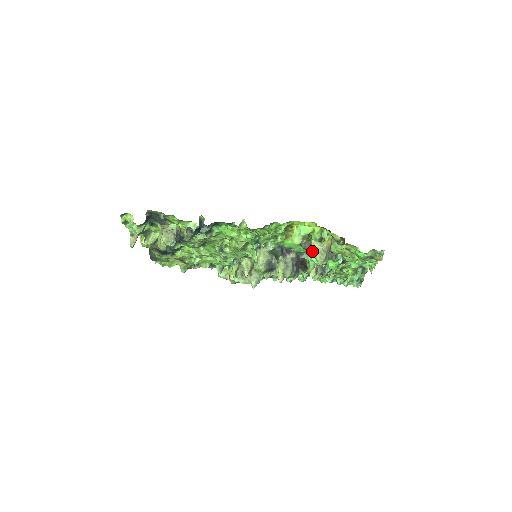
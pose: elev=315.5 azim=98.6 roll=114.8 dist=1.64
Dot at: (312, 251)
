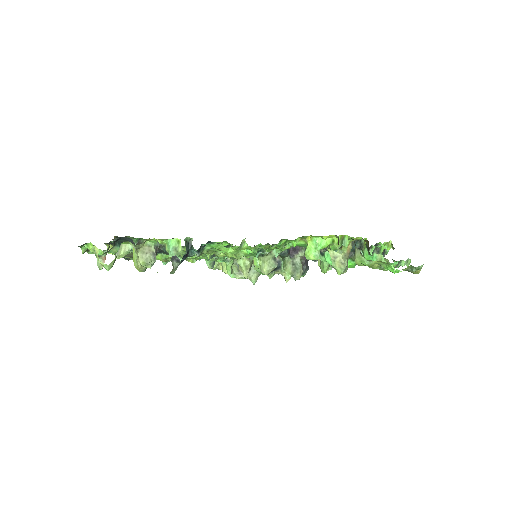
Dot at: (327, 253)
